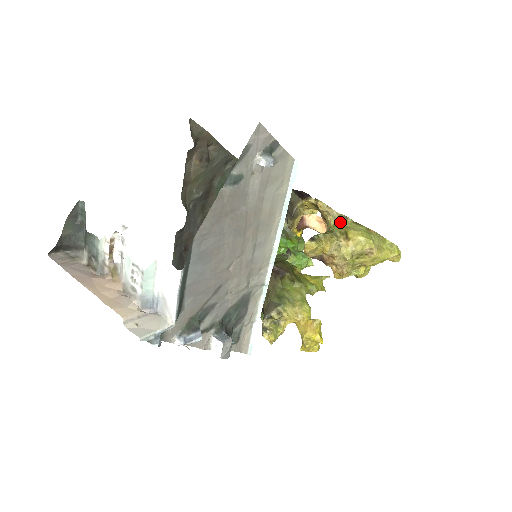
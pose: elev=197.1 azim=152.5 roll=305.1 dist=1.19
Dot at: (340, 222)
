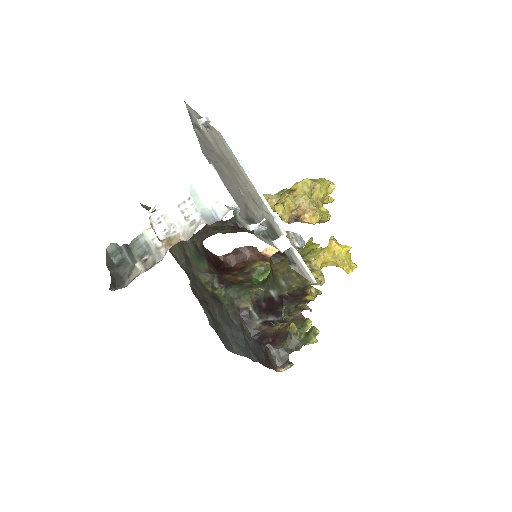
Dot at: occluded
